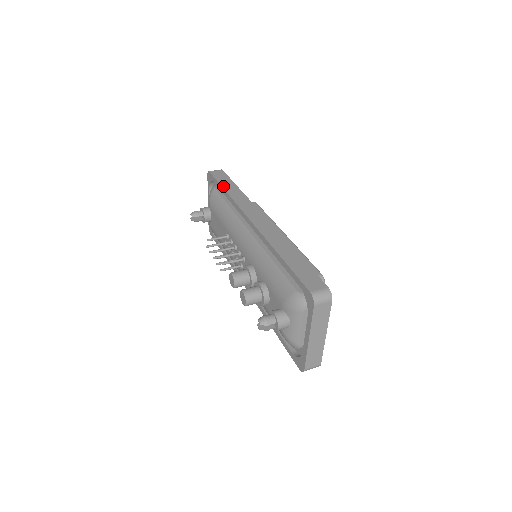
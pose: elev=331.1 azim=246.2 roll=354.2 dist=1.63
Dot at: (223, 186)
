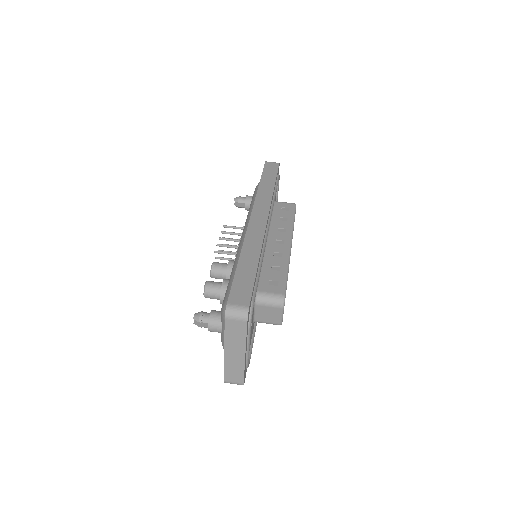
Dot at: (262, 179)
